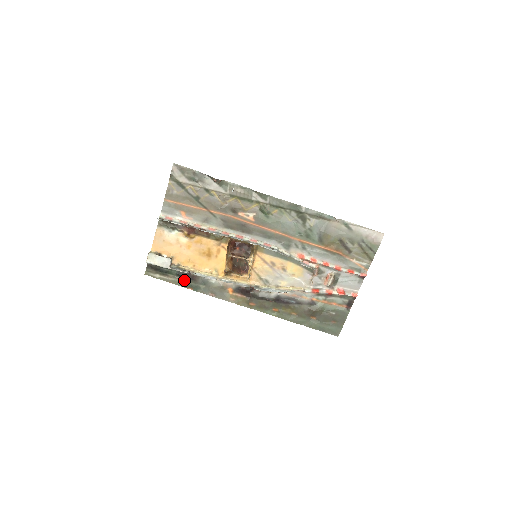
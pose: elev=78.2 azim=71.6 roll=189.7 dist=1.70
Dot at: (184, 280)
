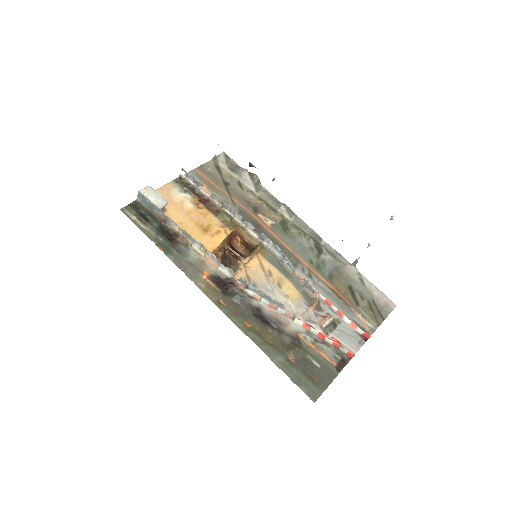
Dot at: (160, 237)
